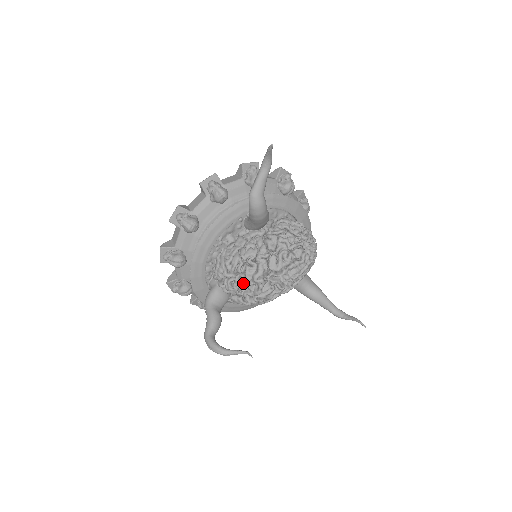
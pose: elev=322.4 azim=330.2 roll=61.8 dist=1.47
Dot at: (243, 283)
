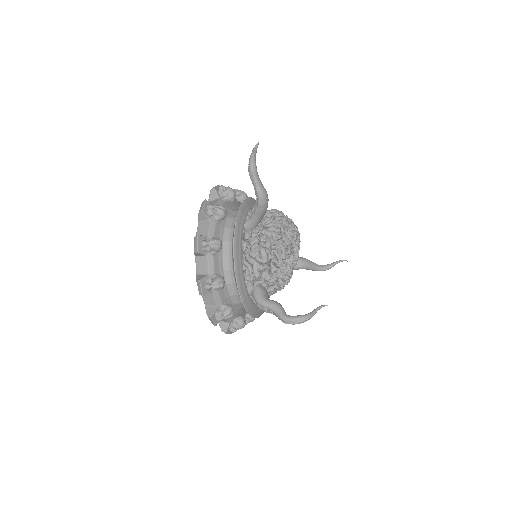
Dot at: (277, 267)
